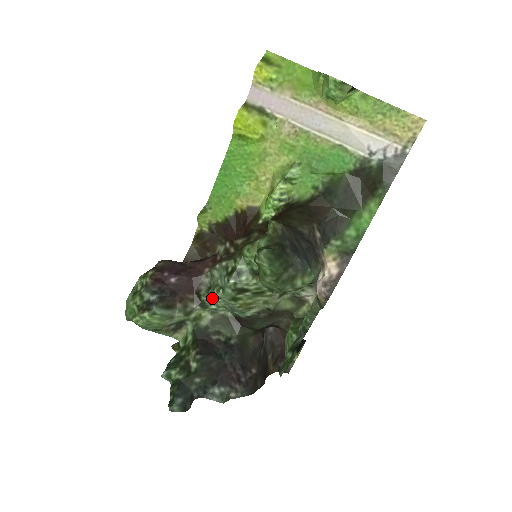
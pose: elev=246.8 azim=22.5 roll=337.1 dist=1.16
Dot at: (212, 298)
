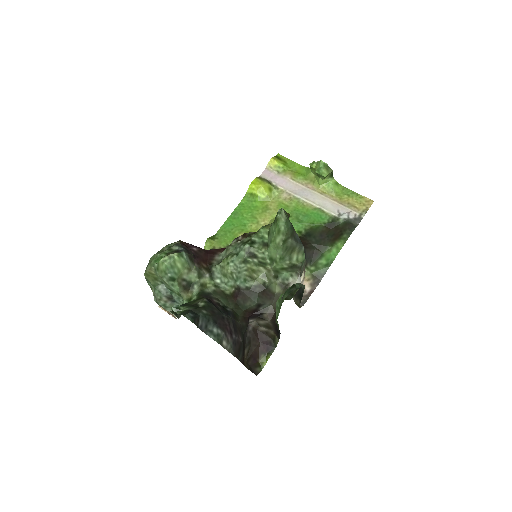
Dot at: (224, 264)
